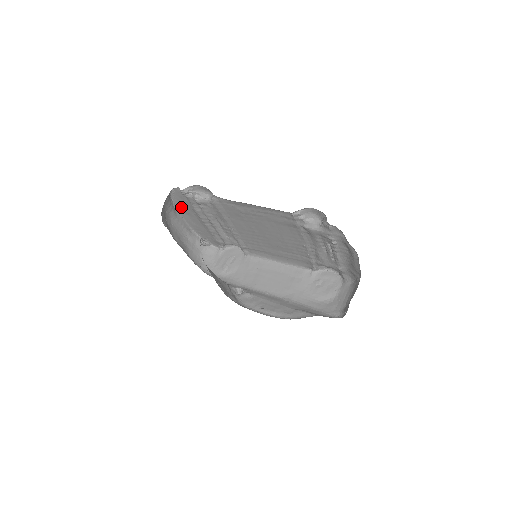
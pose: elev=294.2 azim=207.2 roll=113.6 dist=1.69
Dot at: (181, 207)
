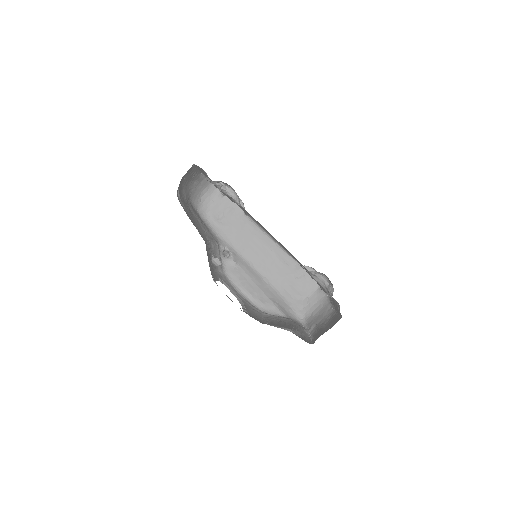
Dot at: occluded
